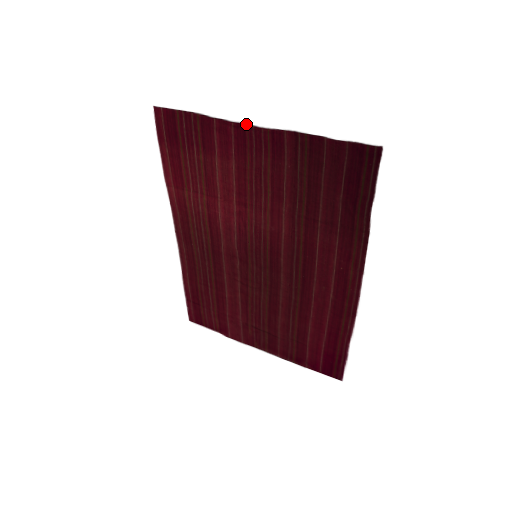
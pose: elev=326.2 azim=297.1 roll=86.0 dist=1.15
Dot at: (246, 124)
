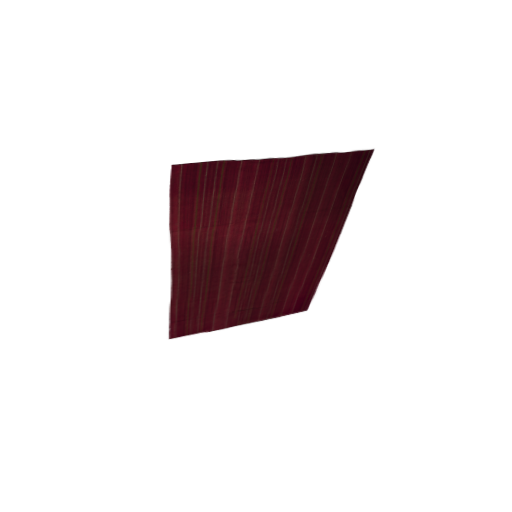
Dot at: (272, 158)
